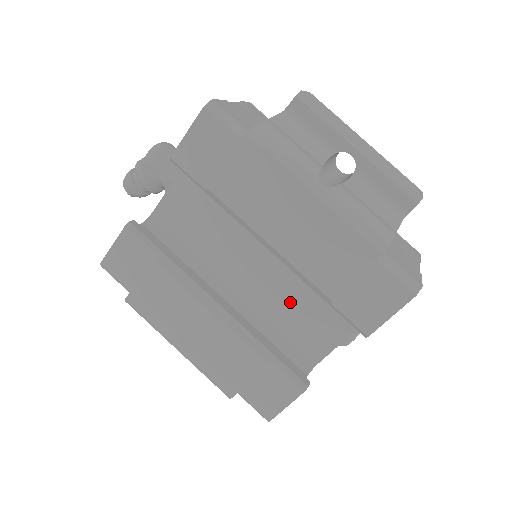
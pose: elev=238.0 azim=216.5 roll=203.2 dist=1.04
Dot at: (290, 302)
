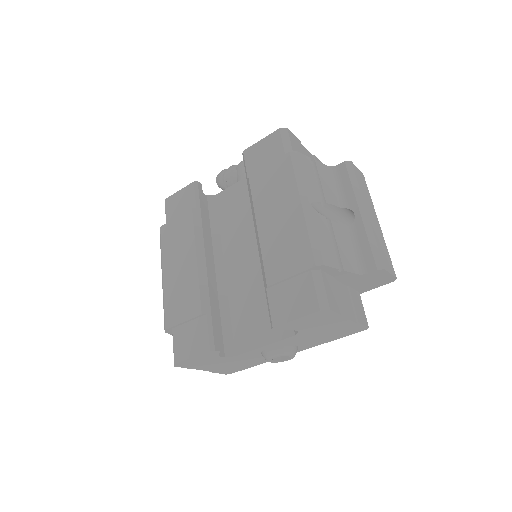
Dot at: (252, 295)
